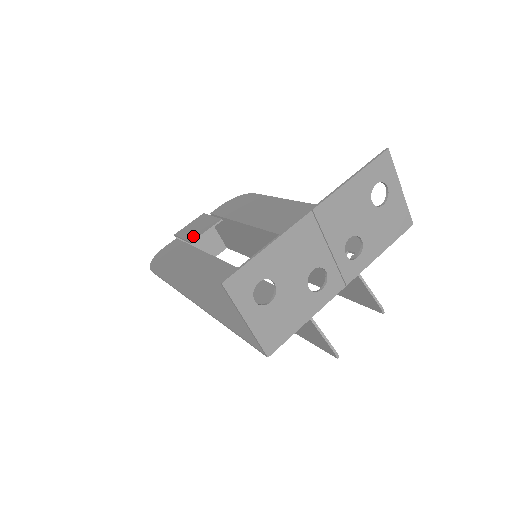
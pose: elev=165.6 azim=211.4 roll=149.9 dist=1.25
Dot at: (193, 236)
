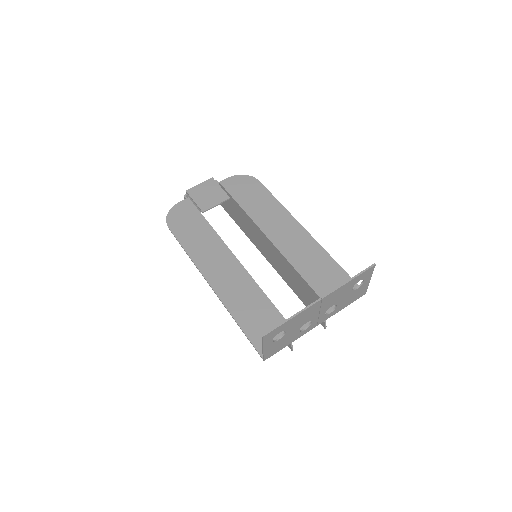
Dot at: (205, 205)
